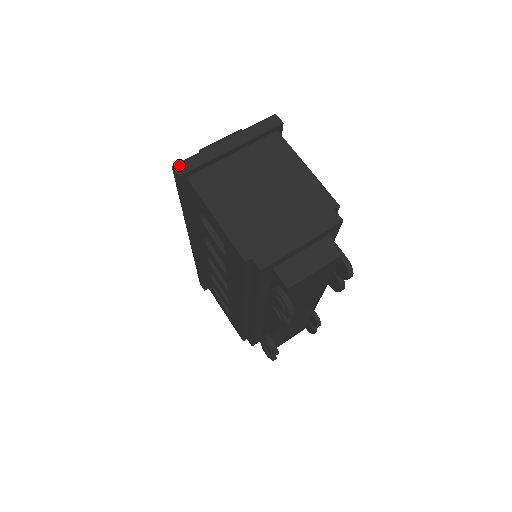
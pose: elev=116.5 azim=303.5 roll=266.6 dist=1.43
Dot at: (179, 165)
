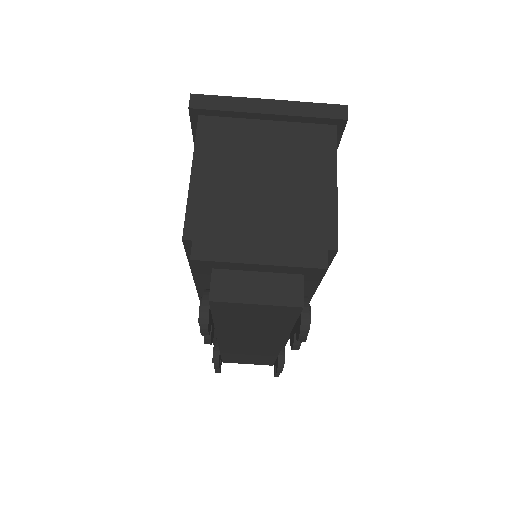
Dot at: (199, 97)
